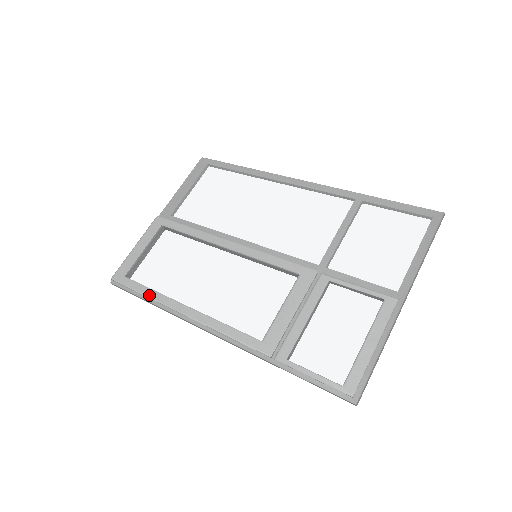
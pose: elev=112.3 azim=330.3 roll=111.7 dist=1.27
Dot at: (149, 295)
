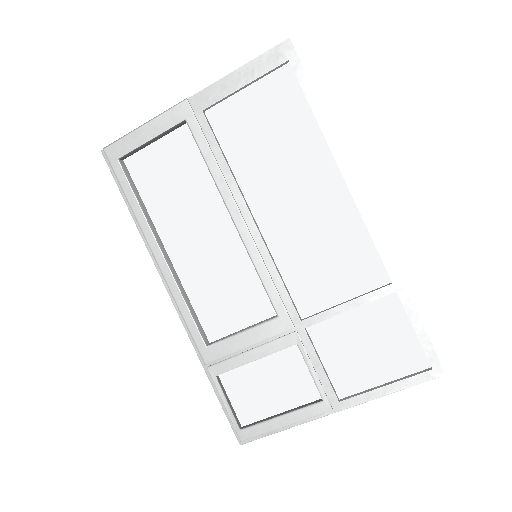
Dot at: (133, 209)
